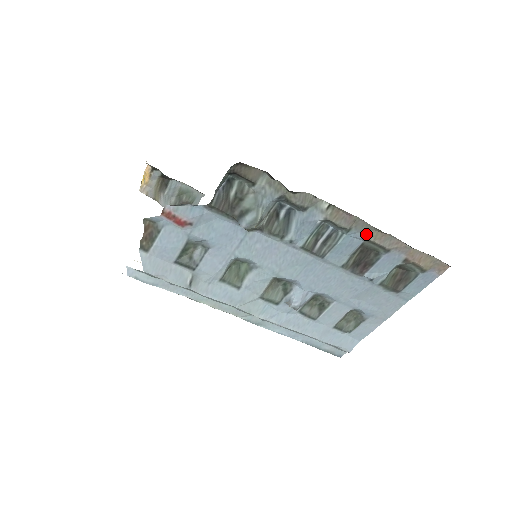
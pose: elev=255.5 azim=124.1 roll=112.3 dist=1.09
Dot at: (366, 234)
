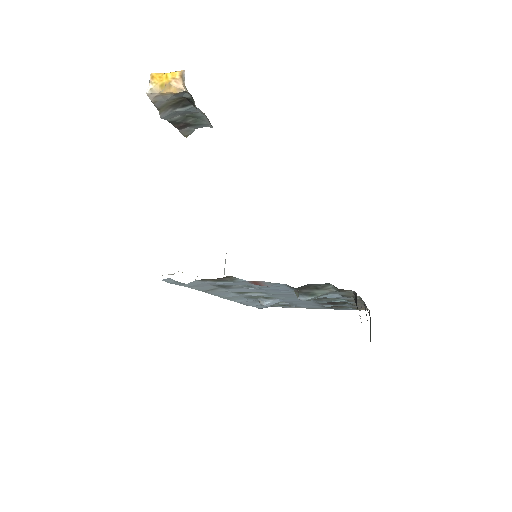
Dot at: (355, 303)
